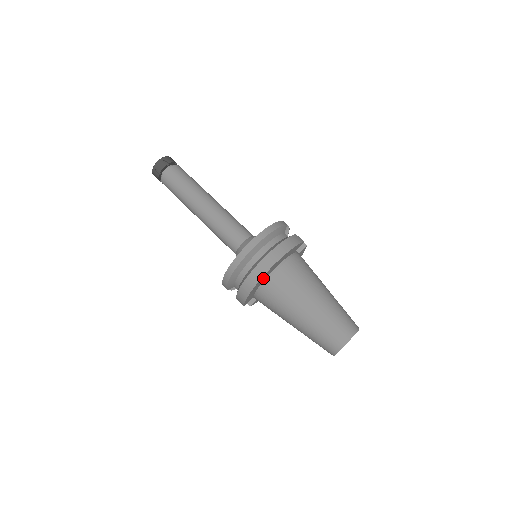
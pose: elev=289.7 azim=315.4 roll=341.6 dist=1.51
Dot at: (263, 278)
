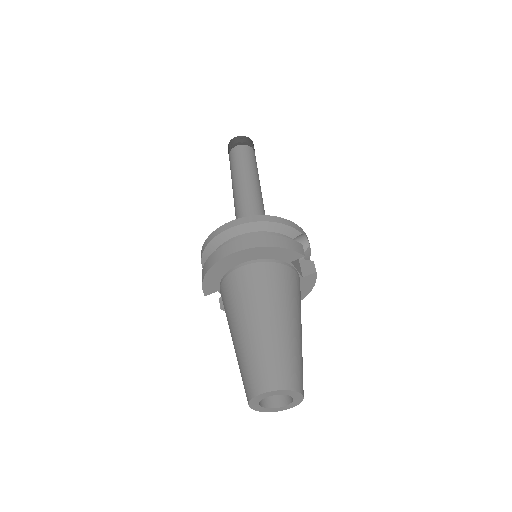
Dot at: (228, 263)
